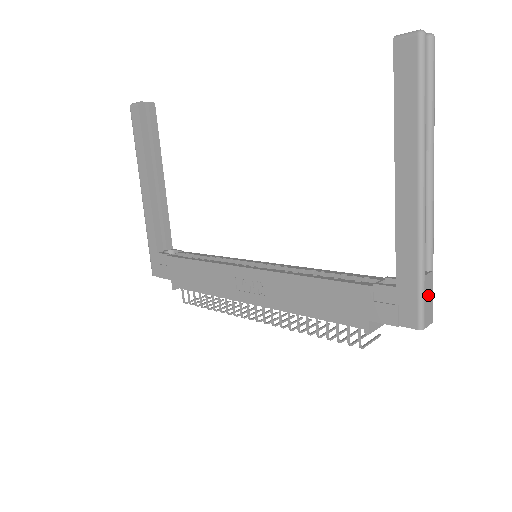
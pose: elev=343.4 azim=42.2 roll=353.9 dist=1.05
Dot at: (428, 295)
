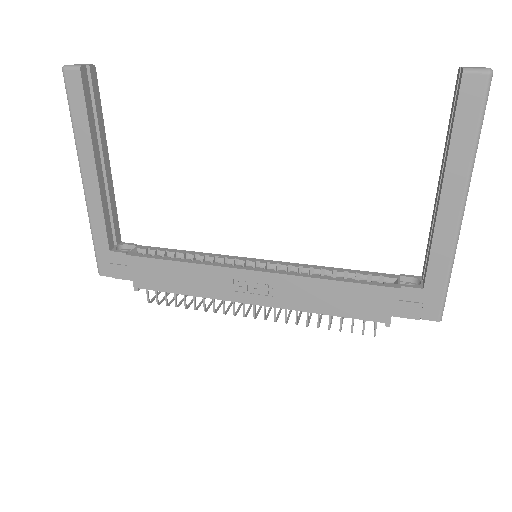
Dot at: occluded
